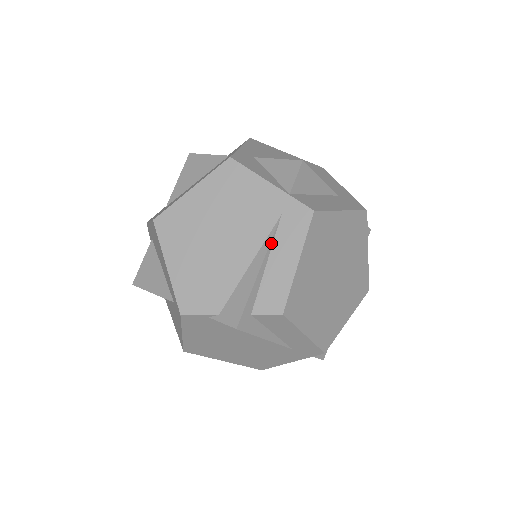
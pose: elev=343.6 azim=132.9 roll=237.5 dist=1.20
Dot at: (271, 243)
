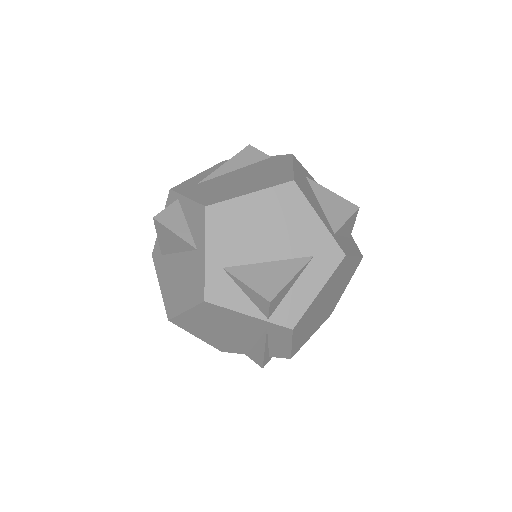
Dot at: (266, 339)
